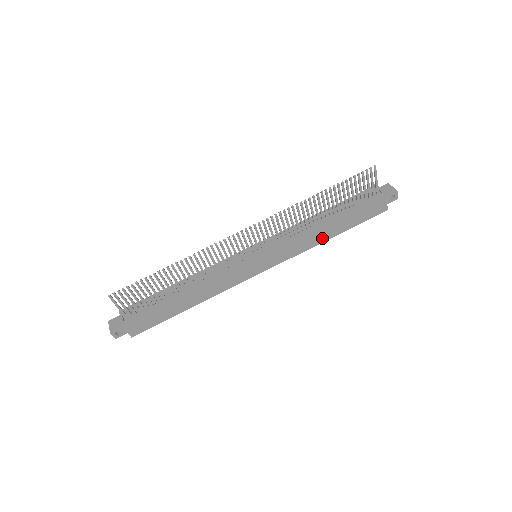
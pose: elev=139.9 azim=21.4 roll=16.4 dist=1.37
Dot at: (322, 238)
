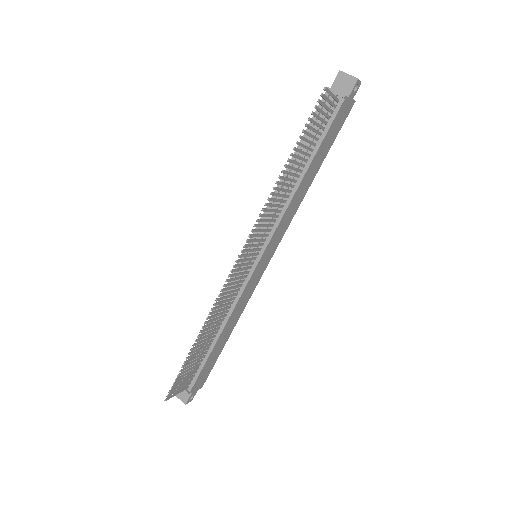
Dot at: (306, 188)
